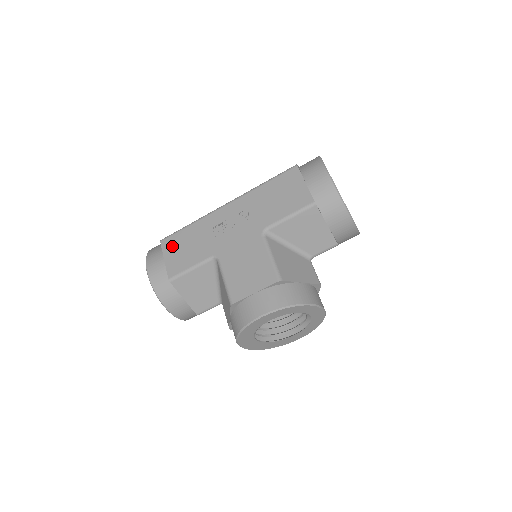
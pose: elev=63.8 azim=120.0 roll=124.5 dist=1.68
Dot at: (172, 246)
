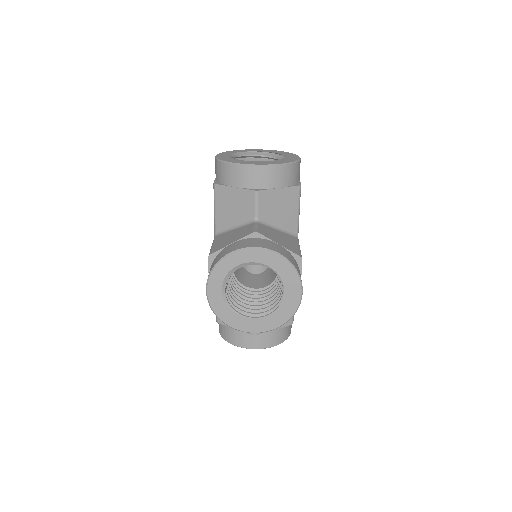
Dot at: occluded
